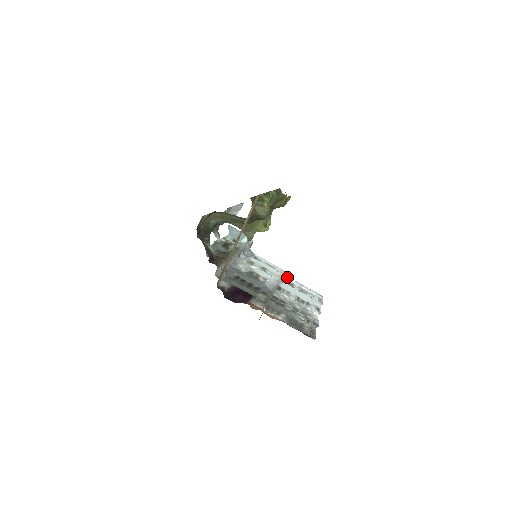
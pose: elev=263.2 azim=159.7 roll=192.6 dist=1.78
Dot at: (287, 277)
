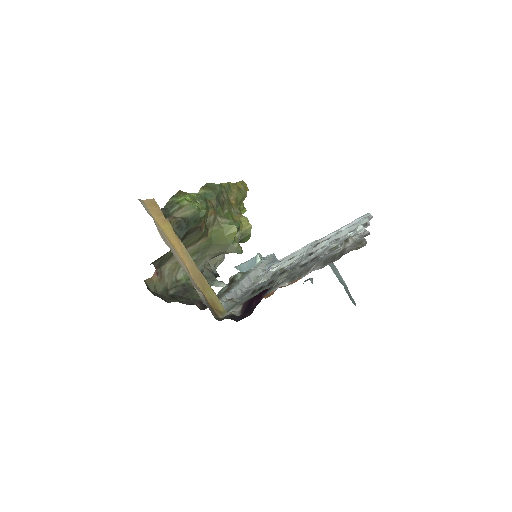
Dot at: (319, 240)
